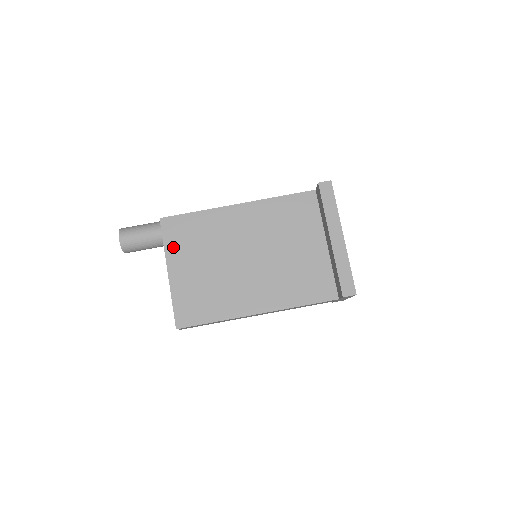
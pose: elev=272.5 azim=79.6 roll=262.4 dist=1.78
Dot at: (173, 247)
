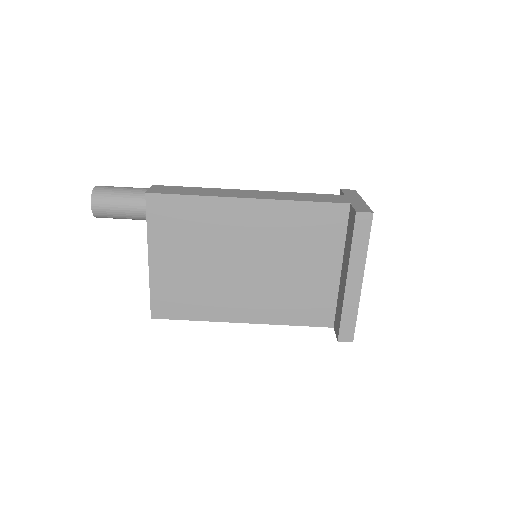
Dot at: (158, 232)
